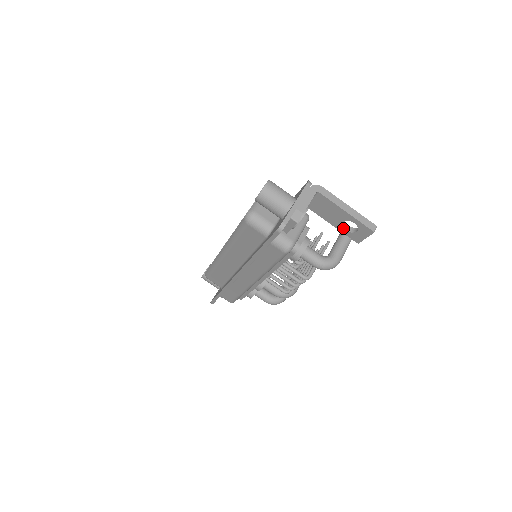
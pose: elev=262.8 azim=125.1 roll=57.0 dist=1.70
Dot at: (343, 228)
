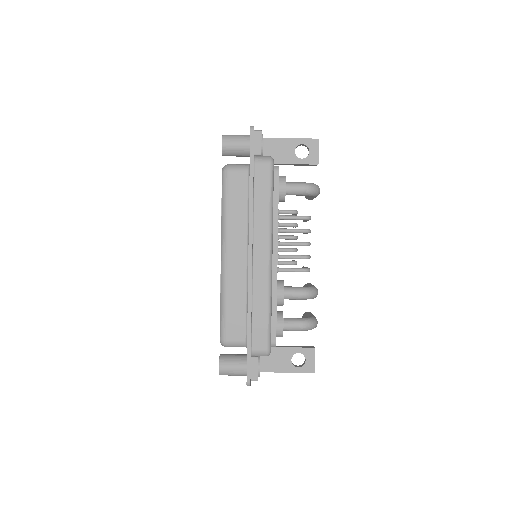
Dot at: (299, 159)
